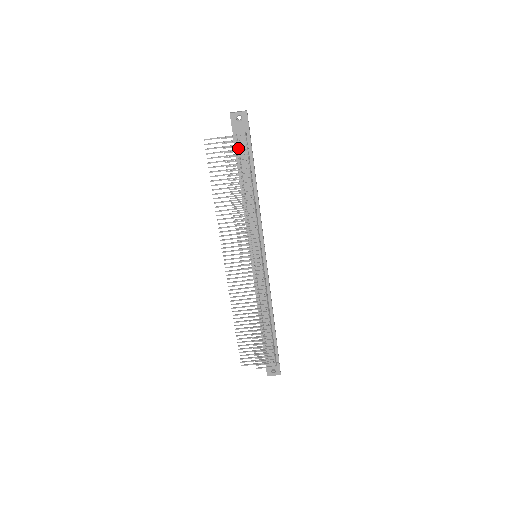
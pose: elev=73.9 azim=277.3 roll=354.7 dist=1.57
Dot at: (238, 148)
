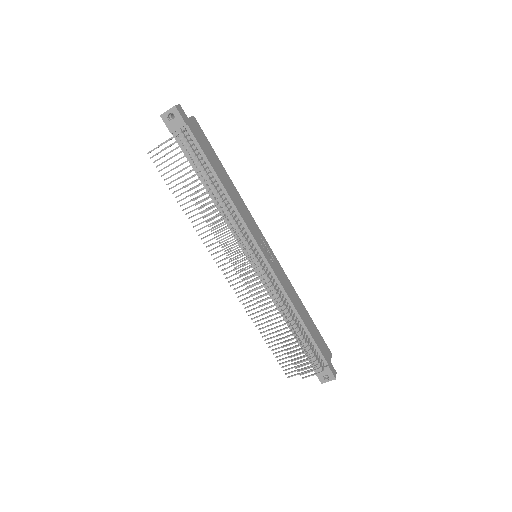
Dot at: occluded
